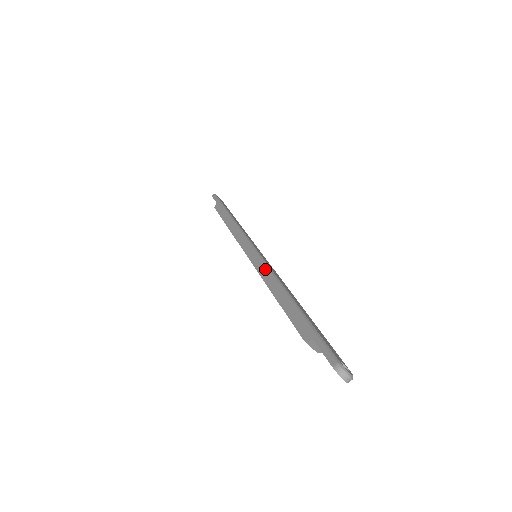
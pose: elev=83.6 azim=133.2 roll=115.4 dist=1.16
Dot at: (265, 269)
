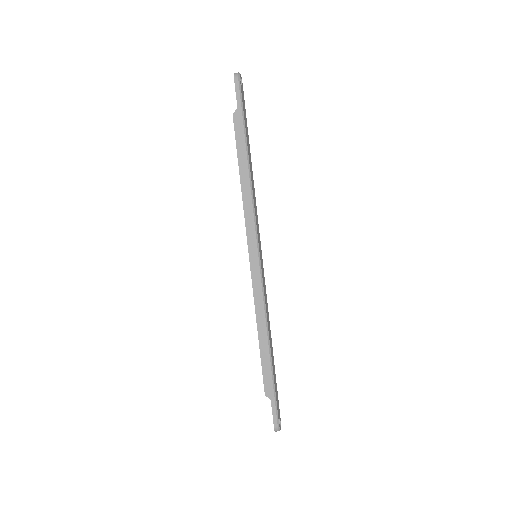
Dot at: (260, 298)
